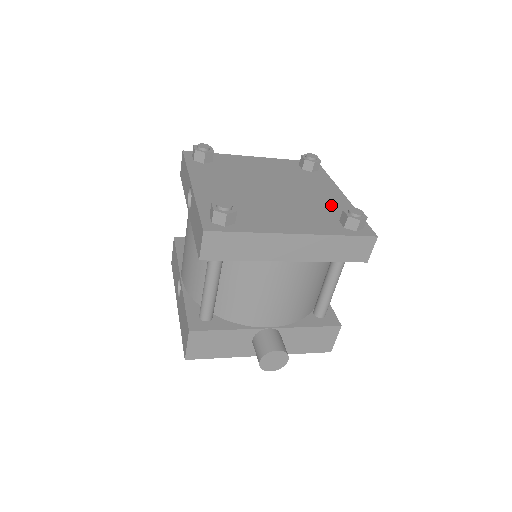
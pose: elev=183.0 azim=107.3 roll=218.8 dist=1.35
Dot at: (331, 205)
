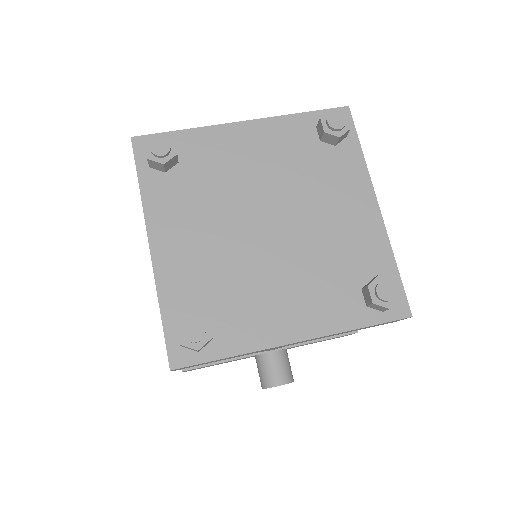
Dot at: (355, 246)
